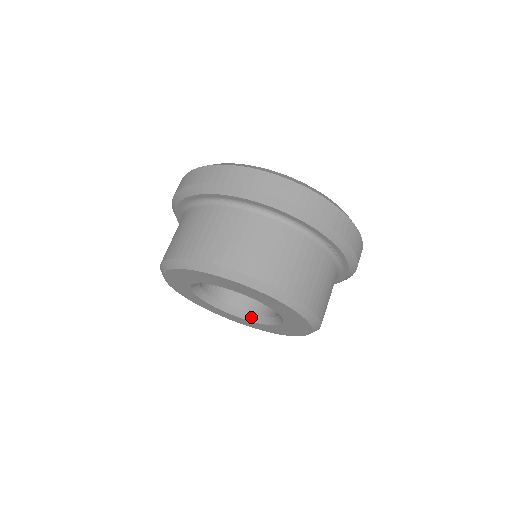
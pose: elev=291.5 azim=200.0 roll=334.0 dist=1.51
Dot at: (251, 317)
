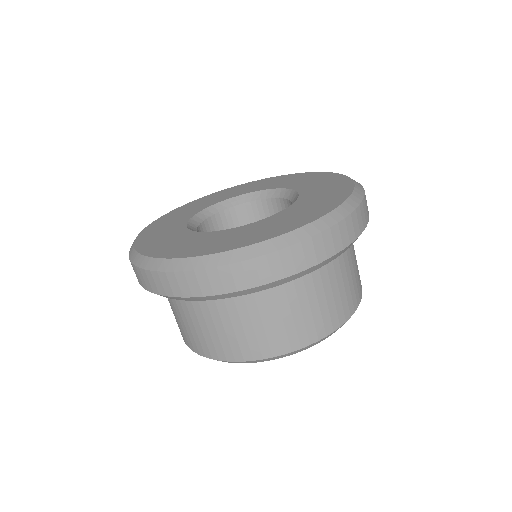
Dot at: occluded
